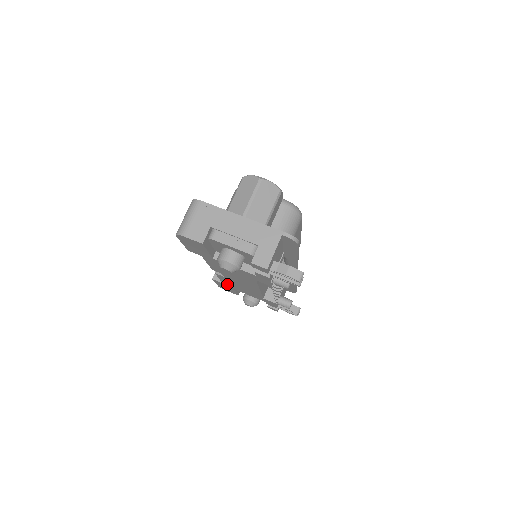
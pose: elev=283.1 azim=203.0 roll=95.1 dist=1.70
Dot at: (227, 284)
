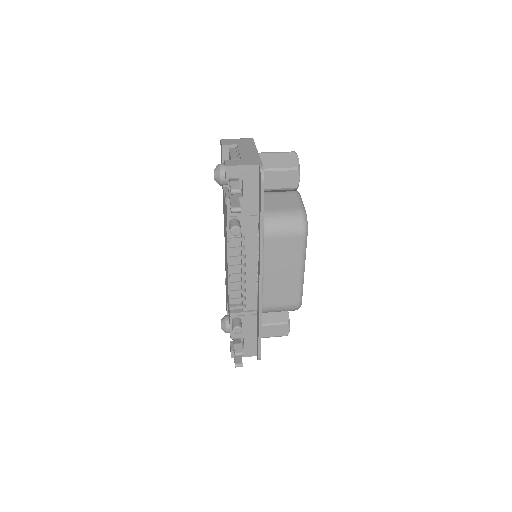
Dot at: occluded
